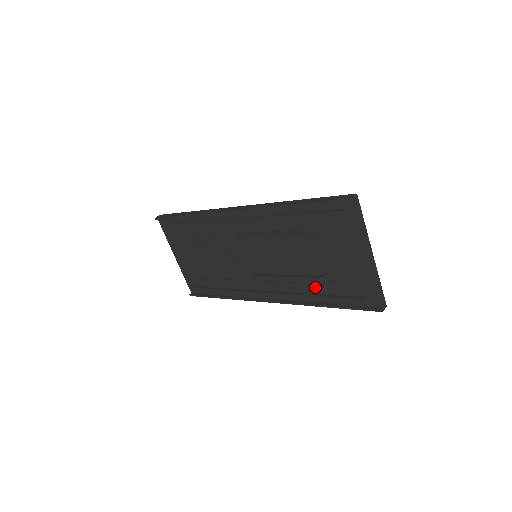
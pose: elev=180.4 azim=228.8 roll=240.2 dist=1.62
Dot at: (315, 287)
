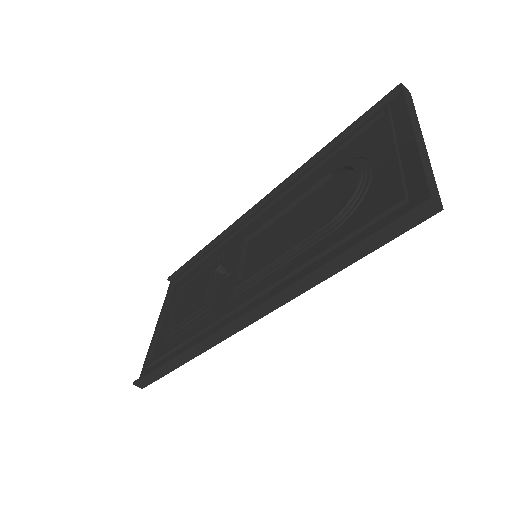
Dot at: (321, 245)
